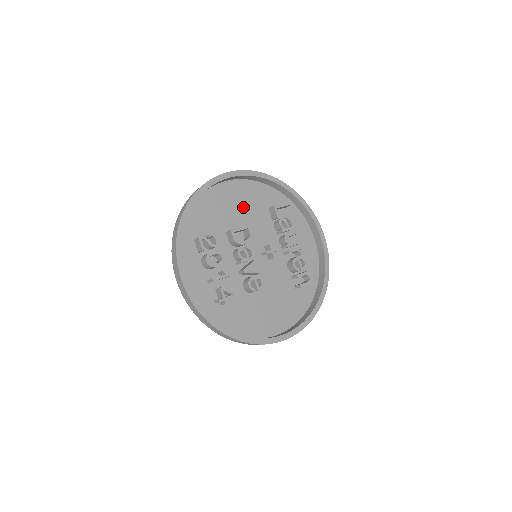
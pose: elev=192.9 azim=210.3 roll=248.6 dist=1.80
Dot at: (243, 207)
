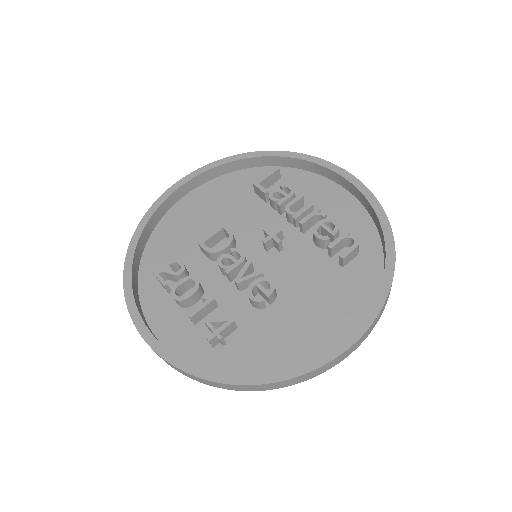
Dot at: (217, 210)
